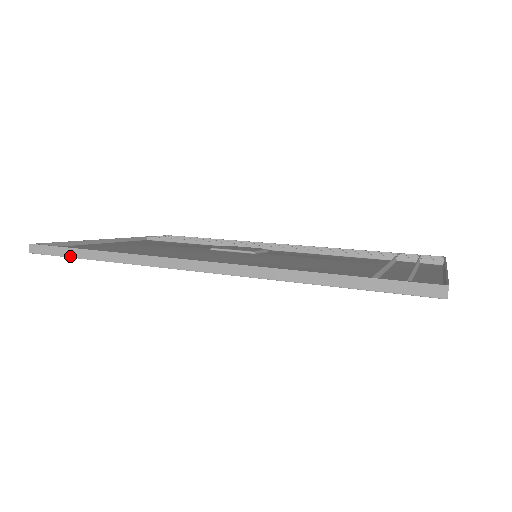
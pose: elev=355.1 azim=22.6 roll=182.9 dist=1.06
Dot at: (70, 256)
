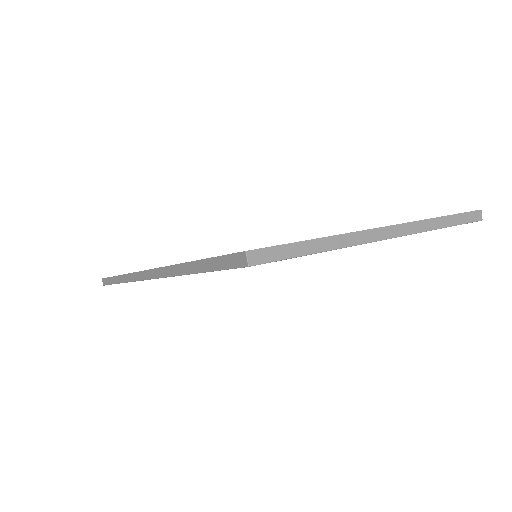
Dot at: (113, 283)
